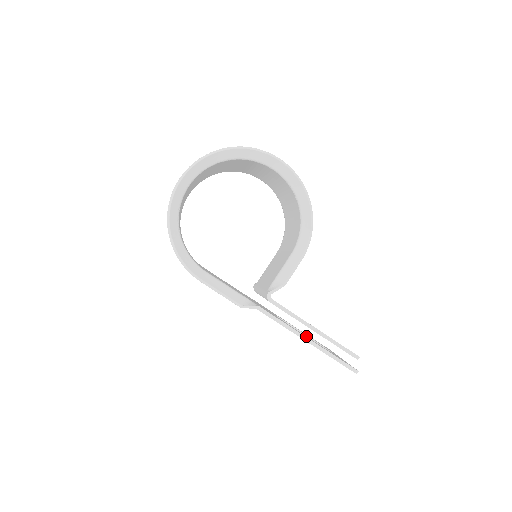
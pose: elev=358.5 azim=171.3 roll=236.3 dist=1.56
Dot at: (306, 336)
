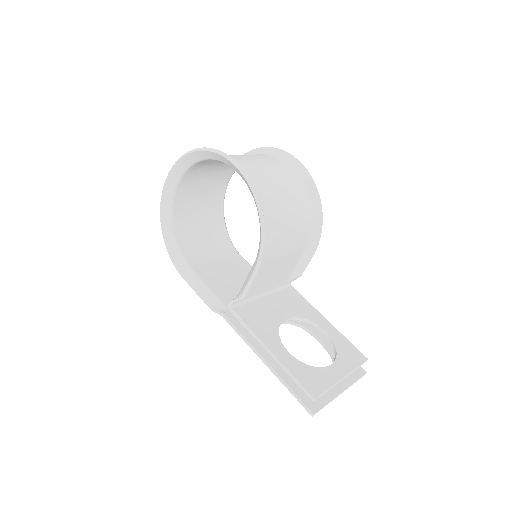
Dot at: (328, 350)
